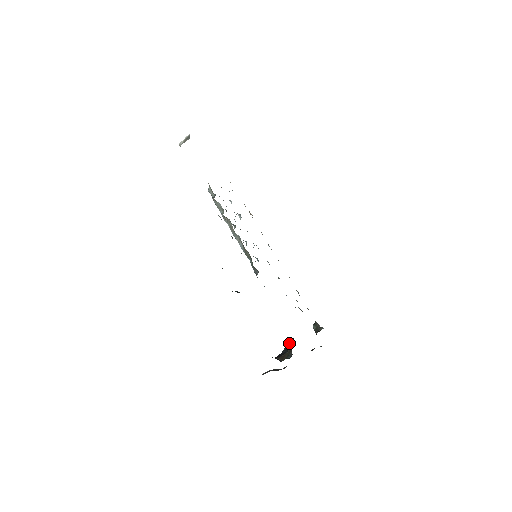
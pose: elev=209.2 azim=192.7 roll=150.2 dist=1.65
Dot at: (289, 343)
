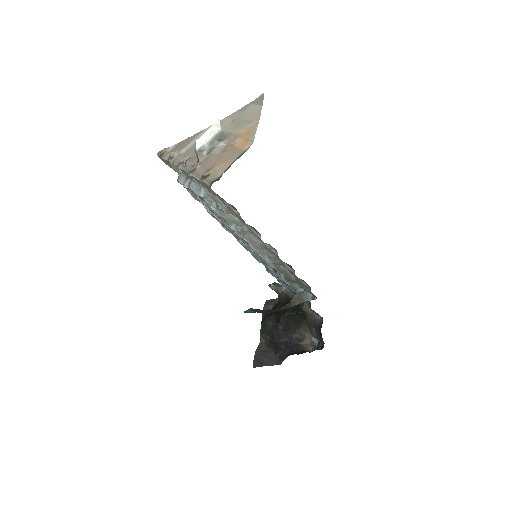
Dot at: (291, 325)
